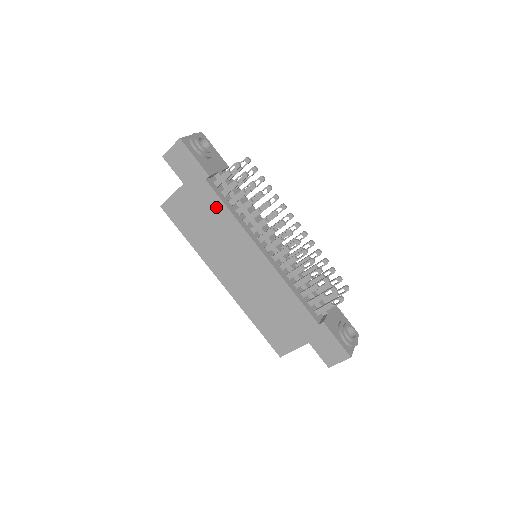
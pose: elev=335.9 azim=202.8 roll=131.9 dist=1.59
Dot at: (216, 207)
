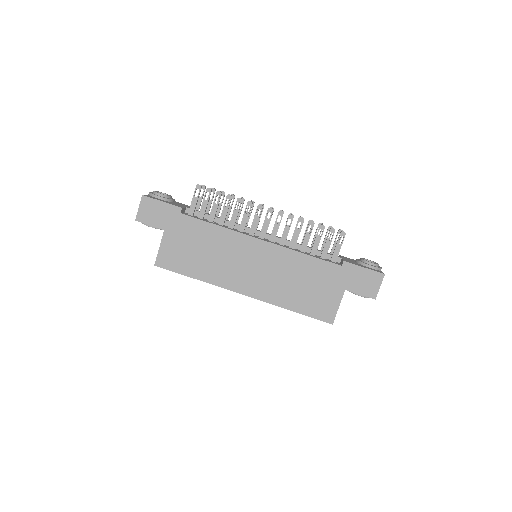
Dot at: (201, 230)
